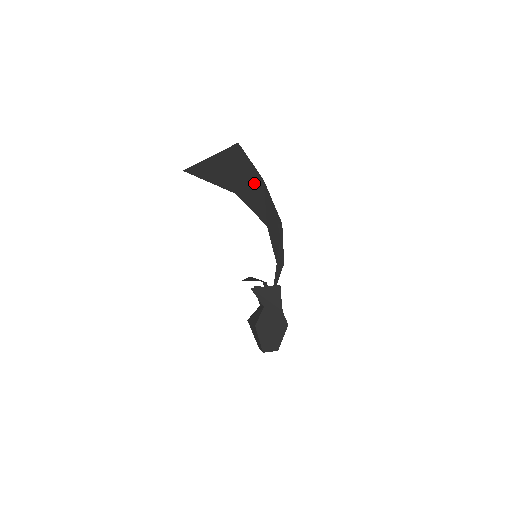
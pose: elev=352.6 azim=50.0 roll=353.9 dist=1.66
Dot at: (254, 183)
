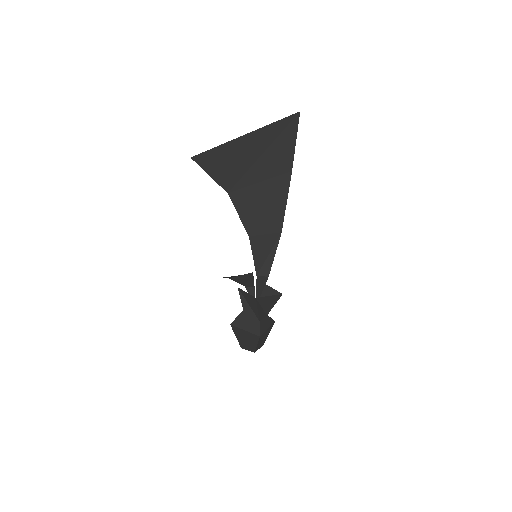
Dot at: (271, 177)
